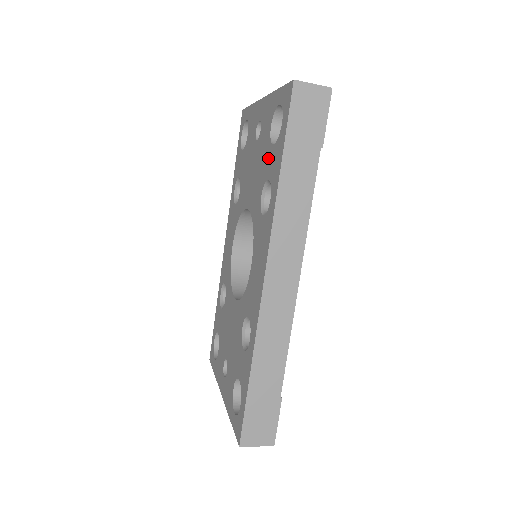
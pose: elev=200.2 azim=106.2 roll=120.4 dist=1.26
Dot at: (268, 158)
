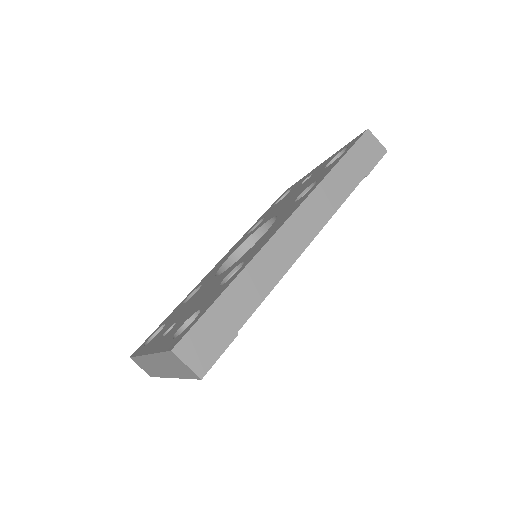
Dot at: (318, 175)
